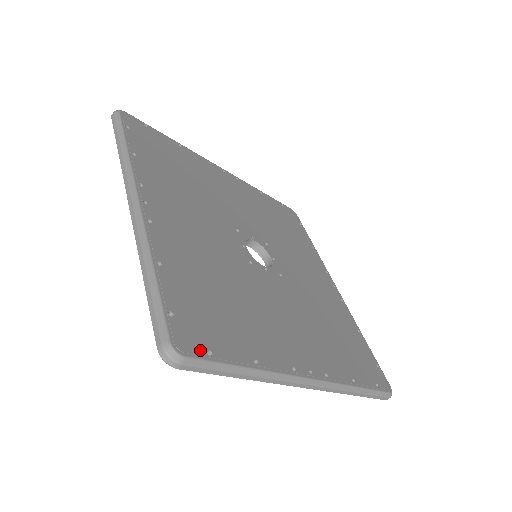
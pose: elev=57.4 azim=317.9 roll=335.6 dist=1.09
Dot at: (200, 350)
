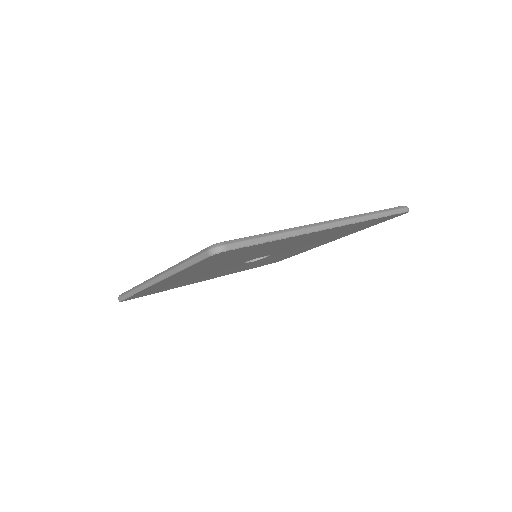
Dot at: occluded
